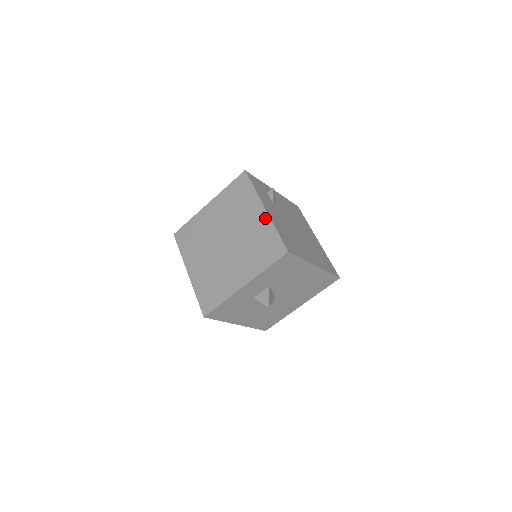
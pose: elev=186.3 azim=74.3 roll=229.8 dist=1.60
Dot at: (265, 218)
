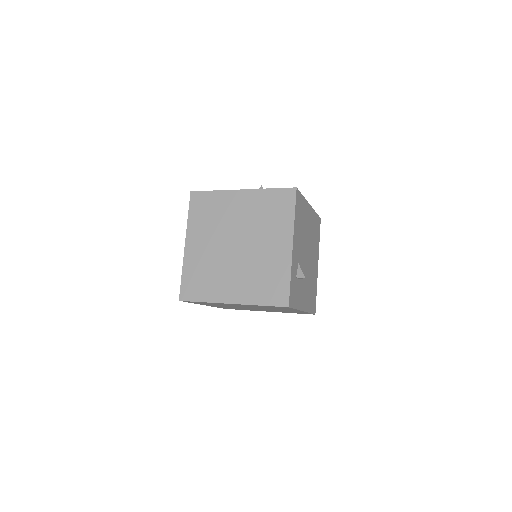
Dot at: occluded
